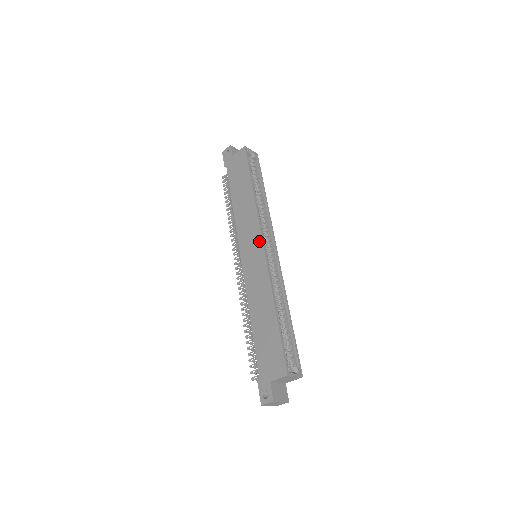
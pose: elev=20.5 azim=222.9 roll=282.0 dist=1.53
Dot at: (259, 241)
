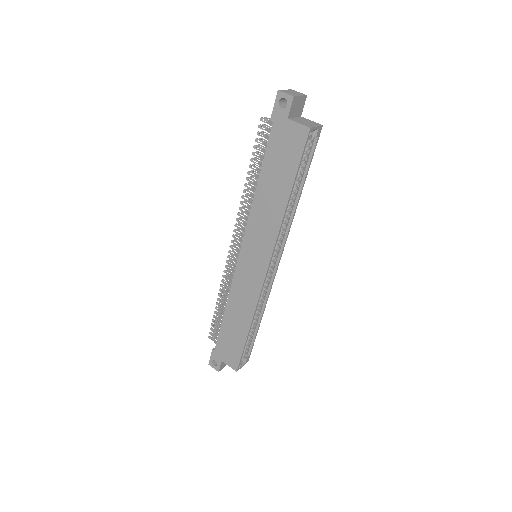
Dot at: (265, 263)
